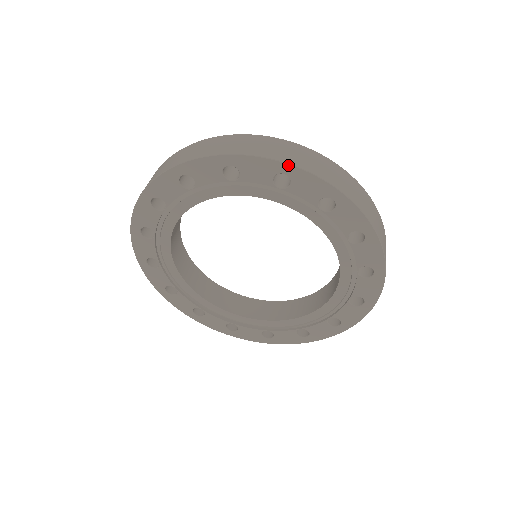
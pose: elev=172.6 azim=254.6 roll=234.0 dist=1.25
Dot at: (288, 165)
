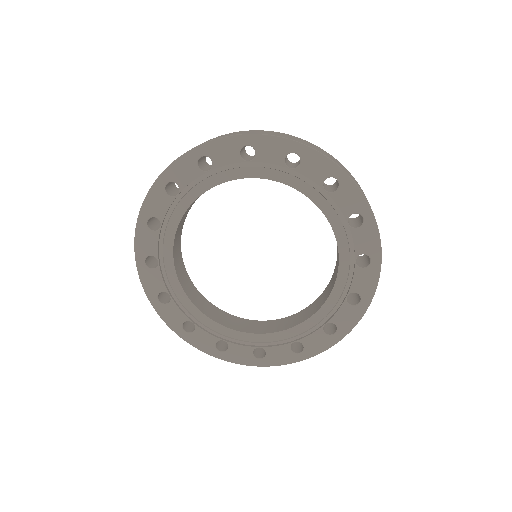
Dot at: (300, 144)
